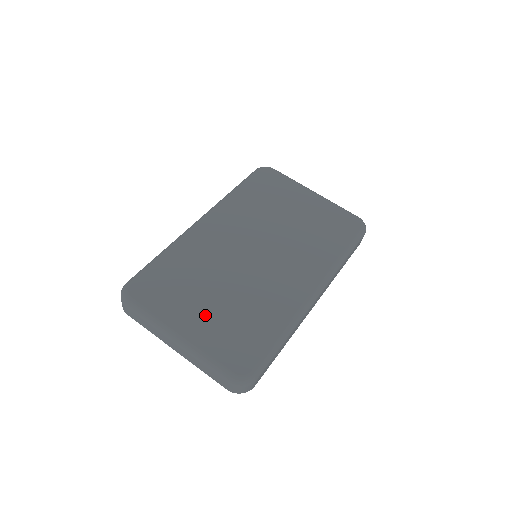
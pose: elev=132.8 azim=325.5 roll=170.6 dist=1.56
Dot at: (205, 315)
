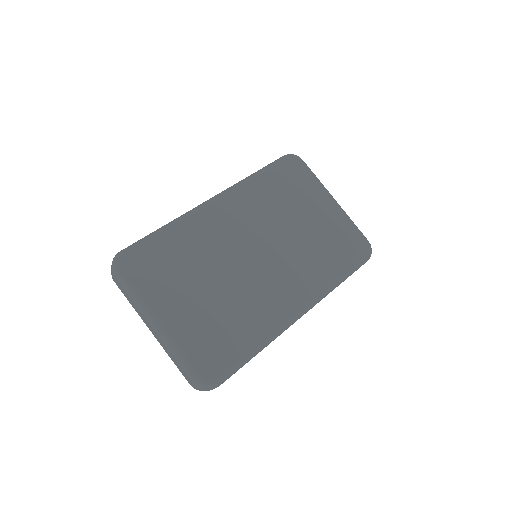
Dot at: (189, 308)
